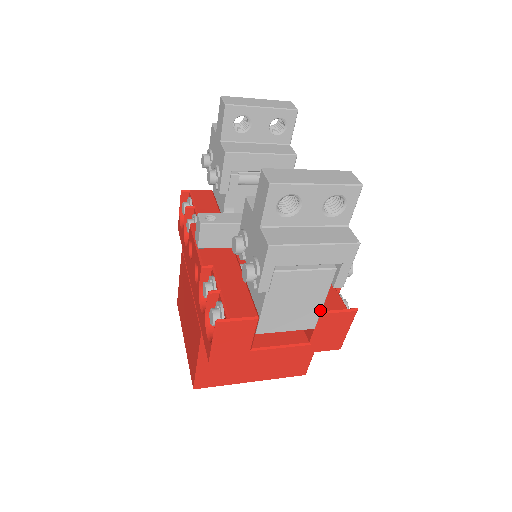
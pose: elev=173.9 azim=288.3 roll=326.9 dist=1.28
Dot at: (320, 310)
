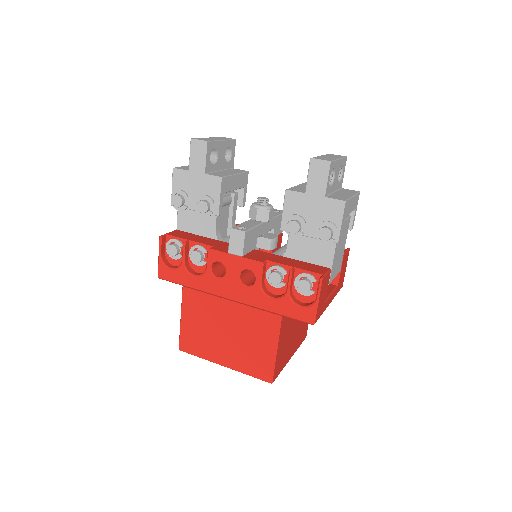
Dot at: (343, 253)
